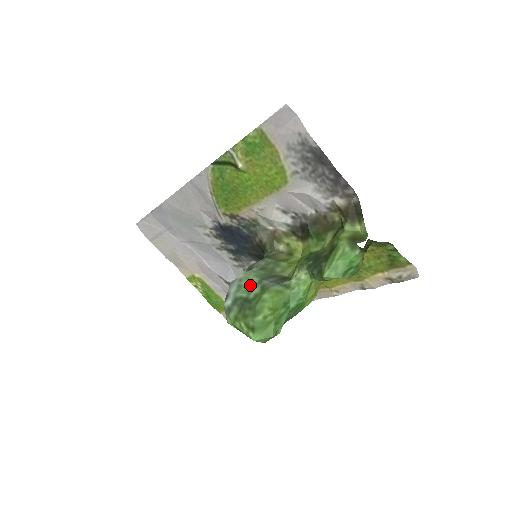
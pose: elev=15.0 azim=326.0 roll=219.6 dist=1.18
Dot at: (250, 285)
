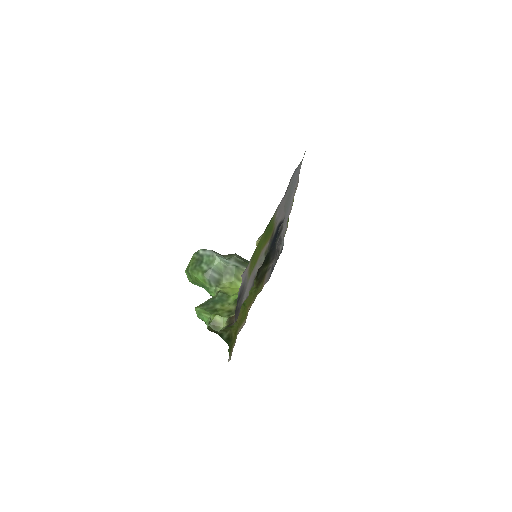
Dot at: (210, 263)
